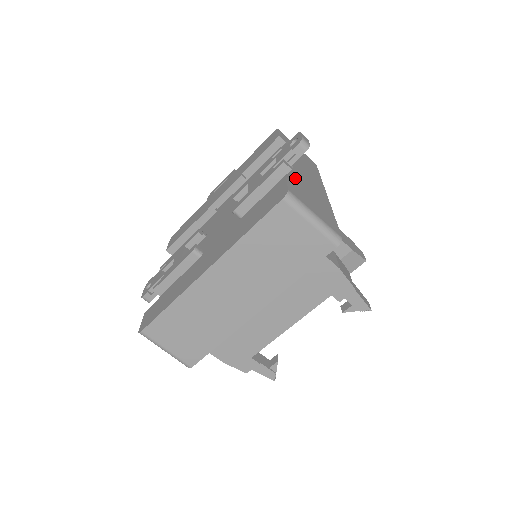
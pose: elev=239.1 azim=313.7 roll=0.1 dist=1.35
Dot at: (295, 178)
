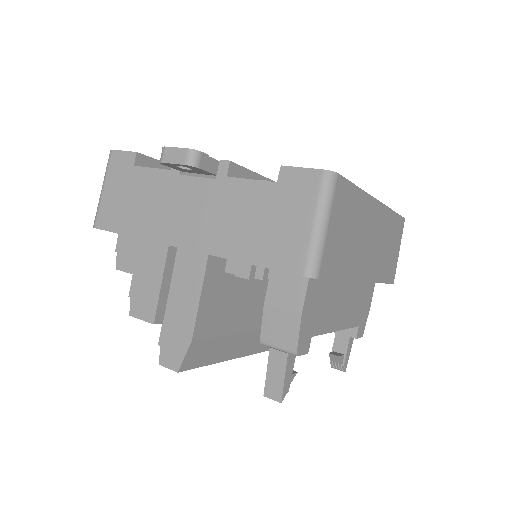
Dot at: occluded
